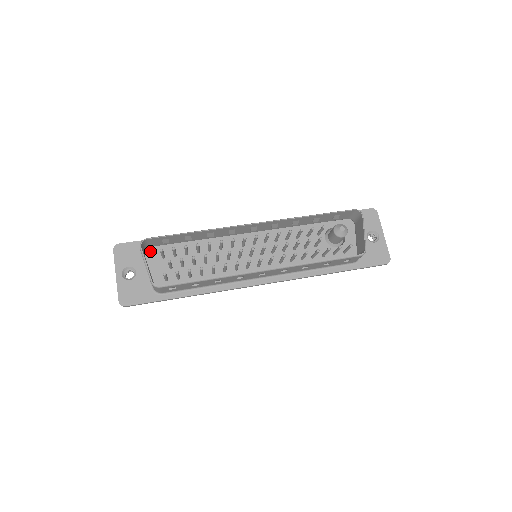
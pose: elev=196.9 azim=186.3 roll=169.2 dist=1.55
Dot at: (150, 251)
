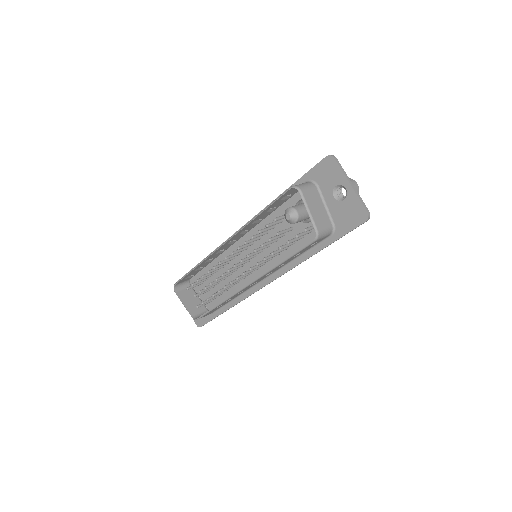
Dot at: (193, 281)
